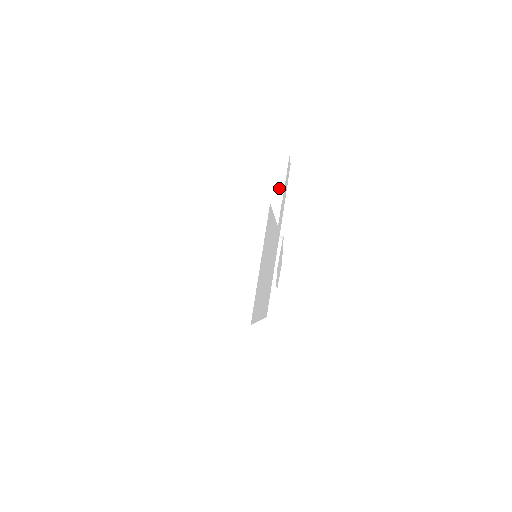
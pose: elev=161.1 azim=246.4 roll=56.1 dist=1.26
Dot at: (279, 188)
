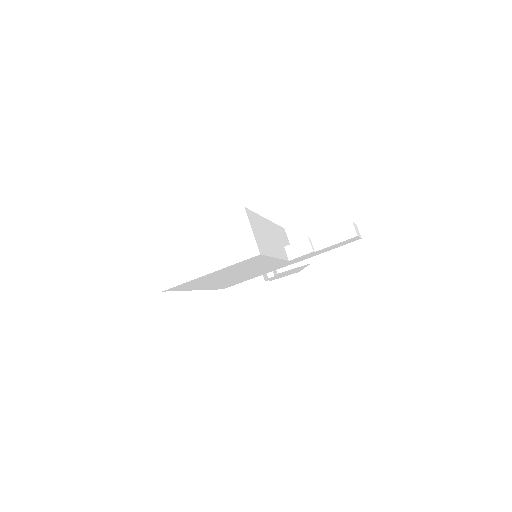
Dot at: (324, 243)
